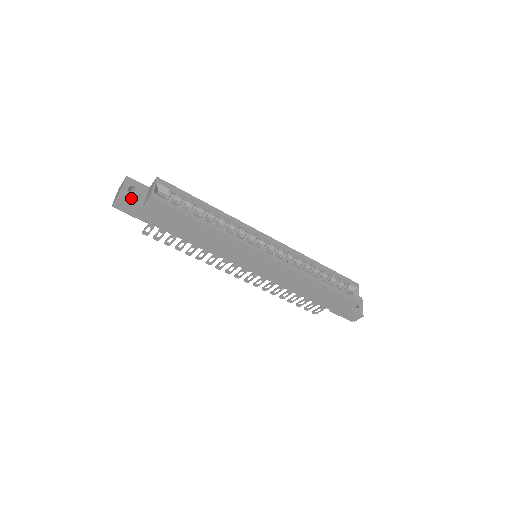
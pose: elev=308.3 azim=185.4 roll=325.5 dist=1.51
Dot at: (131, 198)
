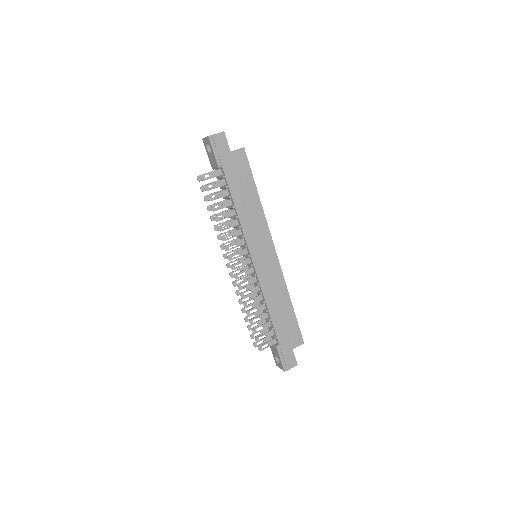
Dot at: (226, 141)
